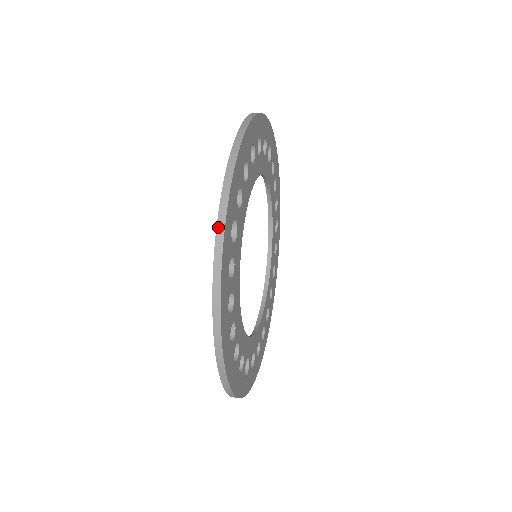
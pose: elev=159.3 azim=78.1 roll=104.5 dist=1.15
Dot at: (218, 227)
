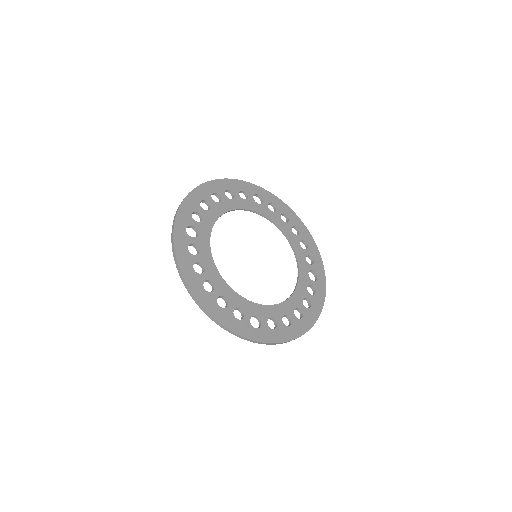
Dot at: (172, 229)
